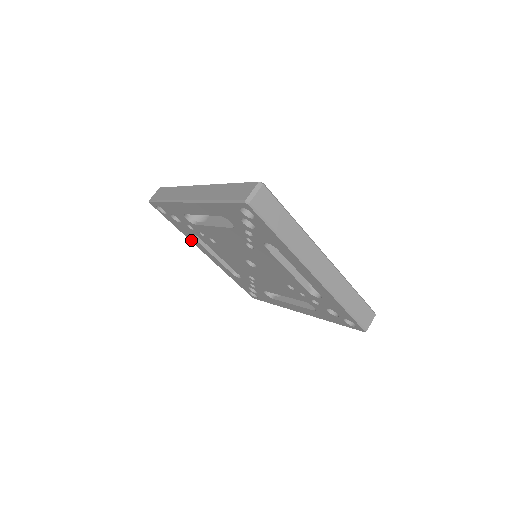
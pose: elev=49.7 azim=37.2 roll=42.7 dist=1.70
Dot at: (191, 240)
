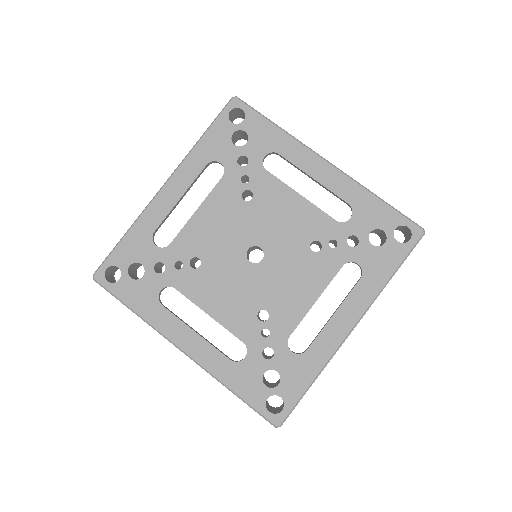
Dot at: (157, 324)
